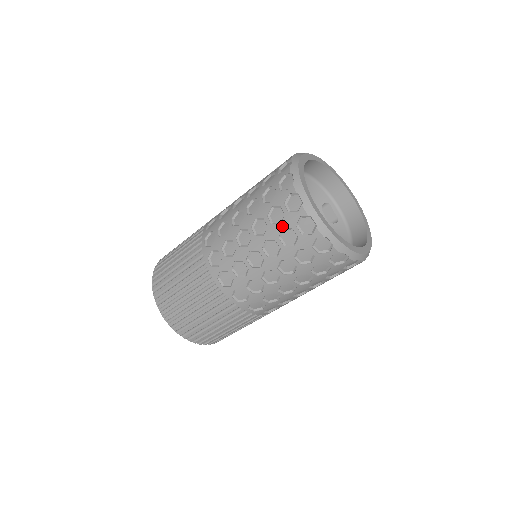
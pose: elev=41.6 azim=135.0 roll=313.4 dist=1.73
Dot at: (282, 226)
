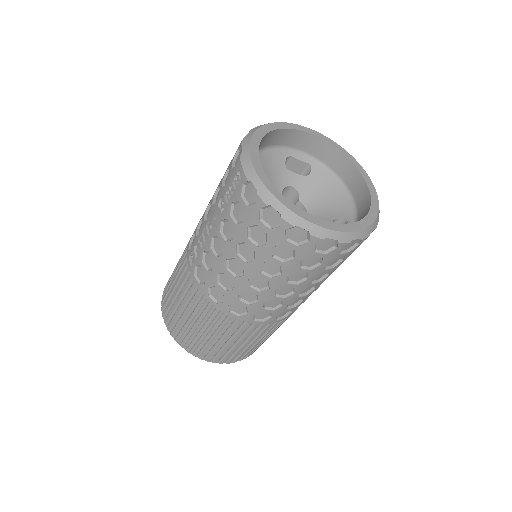
Dot at: (298, 260)
